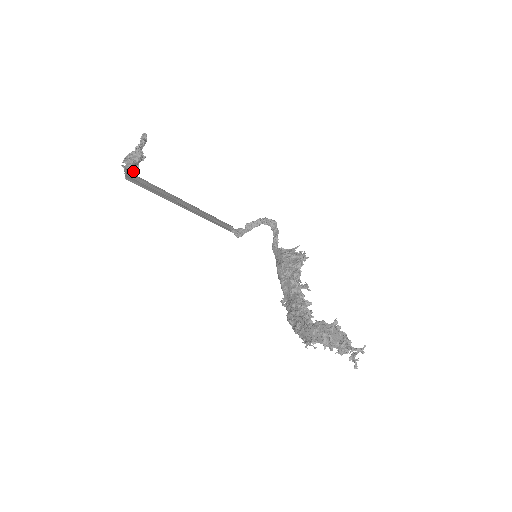
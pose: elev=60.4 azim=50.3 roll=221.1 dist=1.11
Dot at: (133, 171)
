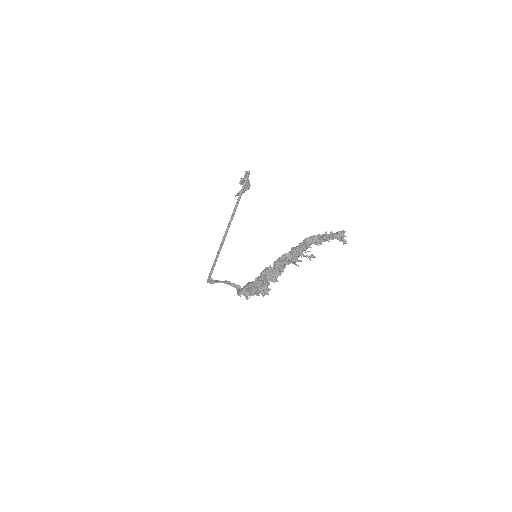
Dot at: (244, 180)
